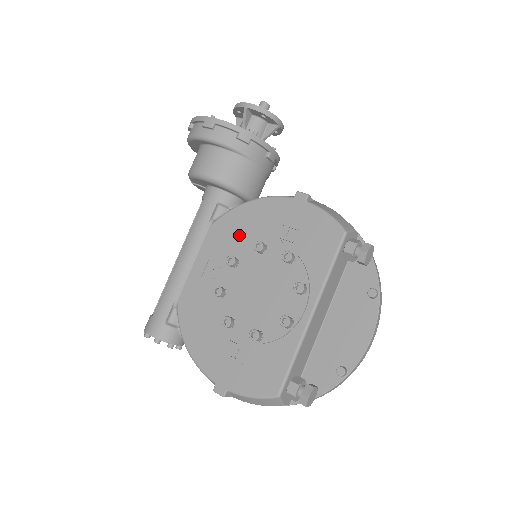
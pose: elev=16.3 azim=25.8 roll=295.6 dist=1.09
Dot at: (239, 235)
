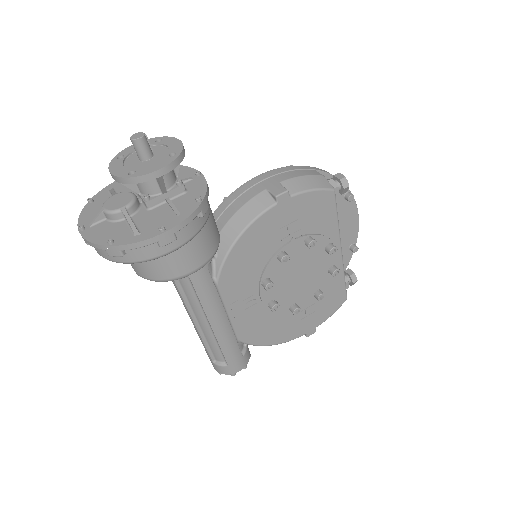
Dot at: (251, 266)
